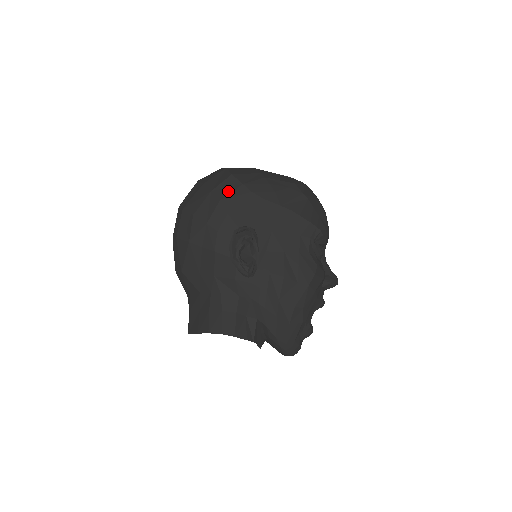
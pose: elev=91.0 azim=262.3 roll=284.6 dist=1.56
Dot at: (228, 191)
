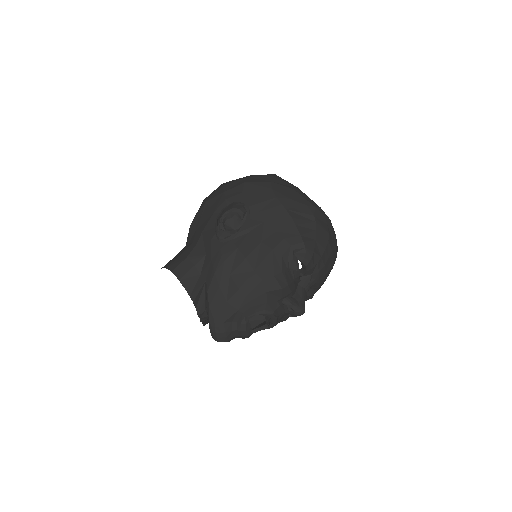
Dot at: (257, 181)
